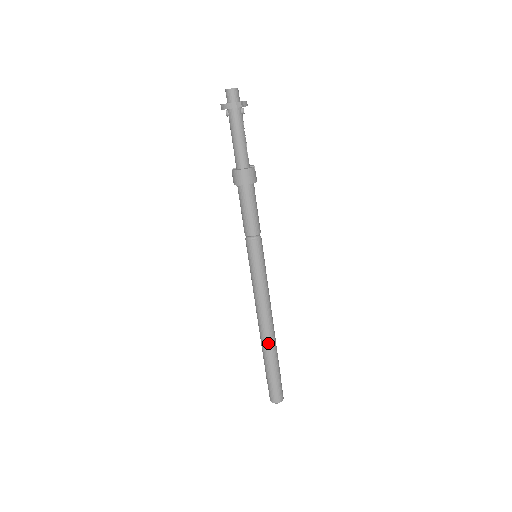
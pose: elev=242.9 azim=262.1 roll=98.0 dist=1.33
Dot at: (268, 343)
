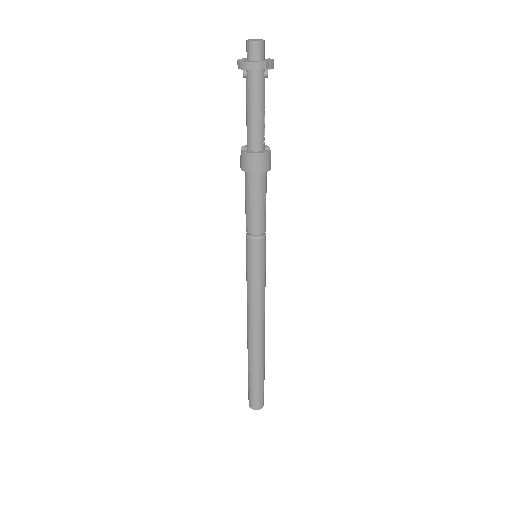
Dot at: (256, 351)
